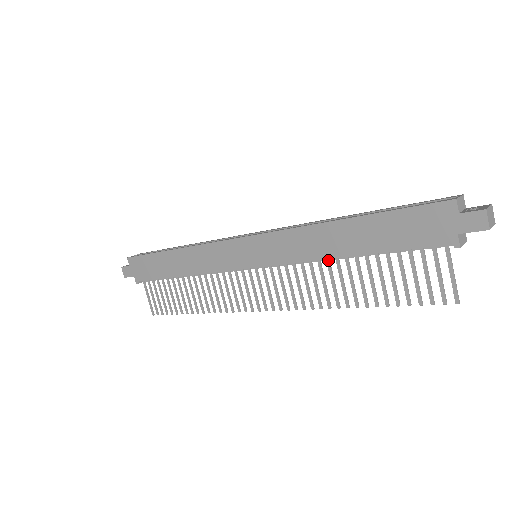
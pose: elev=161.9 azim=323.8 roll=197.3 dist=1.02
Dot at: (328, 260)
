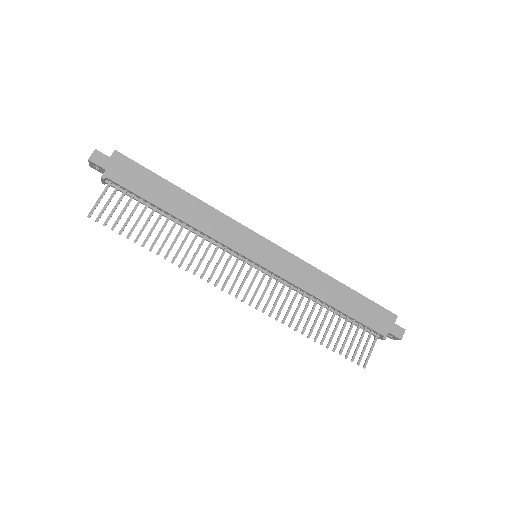
Dot at: (312, 297)
